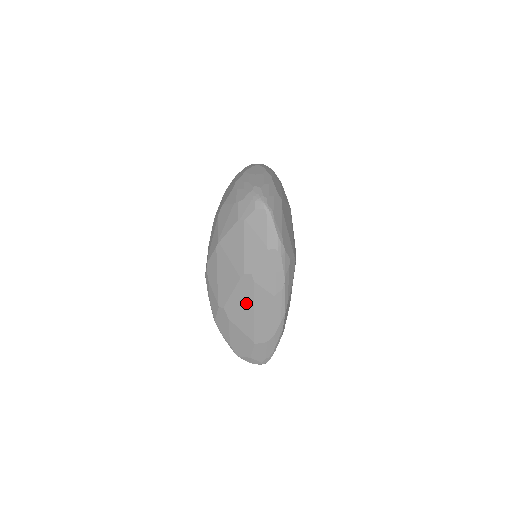
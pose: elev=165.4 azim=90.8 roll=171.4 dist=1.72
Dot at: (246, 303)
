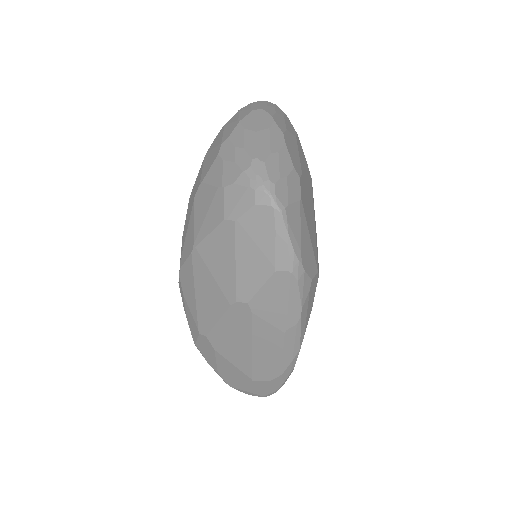
Dot at: (240, 336)
